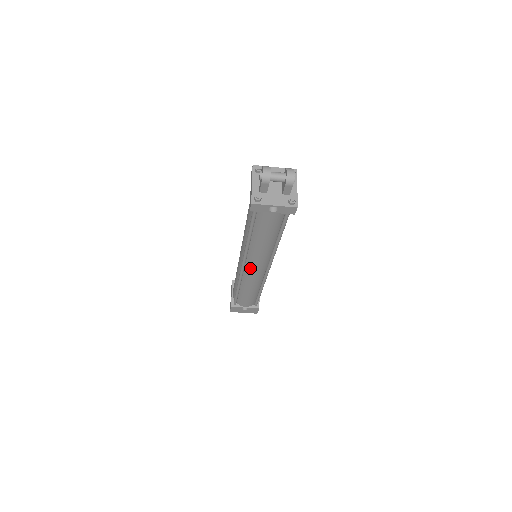
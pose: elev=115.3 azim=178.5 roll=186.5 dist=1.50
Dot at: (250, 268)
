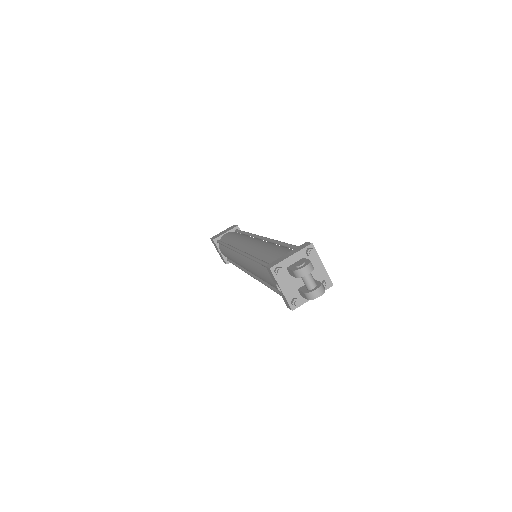
Dot at: (241, 259)
